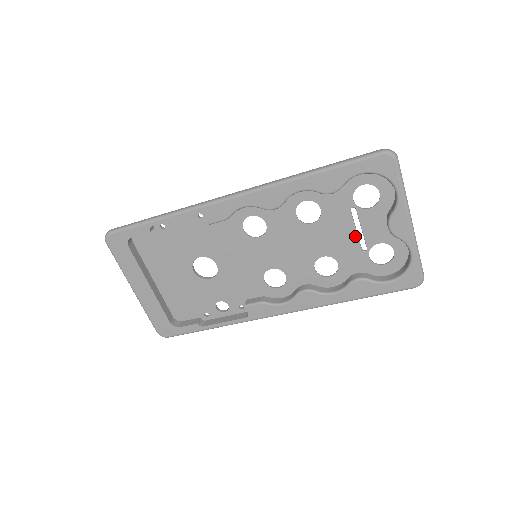
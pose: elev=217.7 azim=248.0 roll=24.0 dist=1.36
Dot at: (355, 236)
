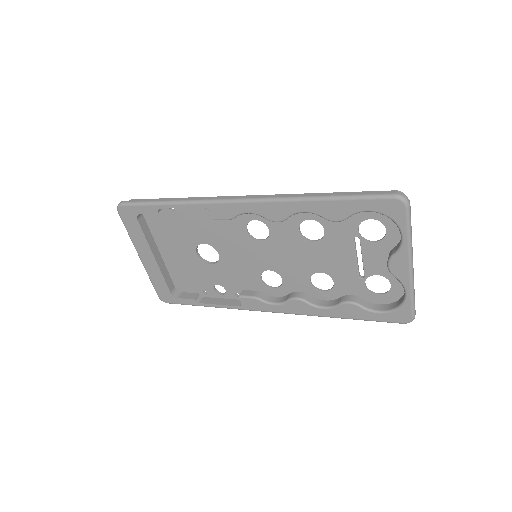
Dot at: (354, 263)
